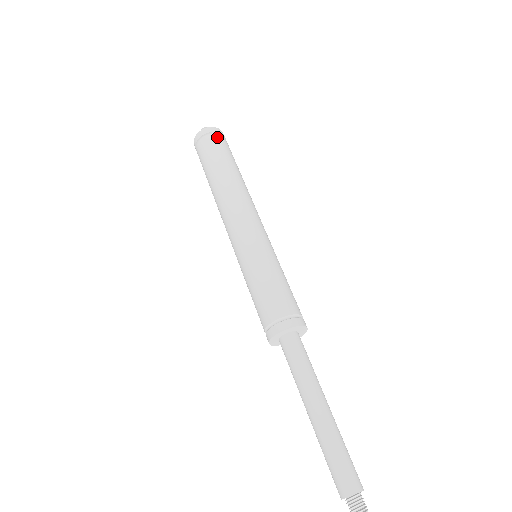
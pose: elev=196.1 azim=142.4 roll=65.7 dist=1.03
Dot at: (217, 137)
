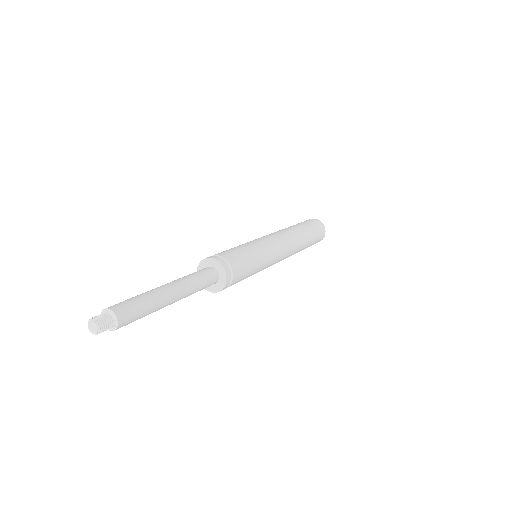
Dot at: (321, 231)
